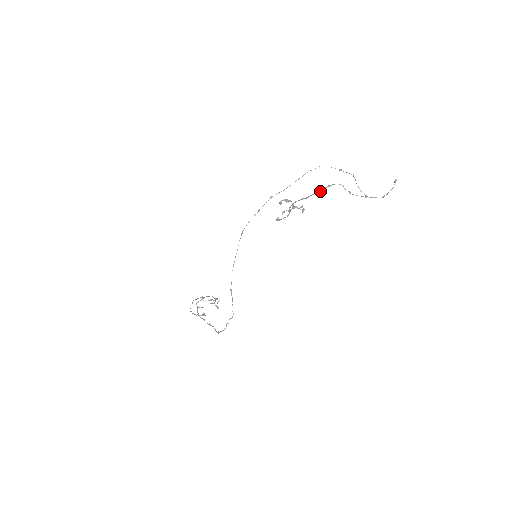
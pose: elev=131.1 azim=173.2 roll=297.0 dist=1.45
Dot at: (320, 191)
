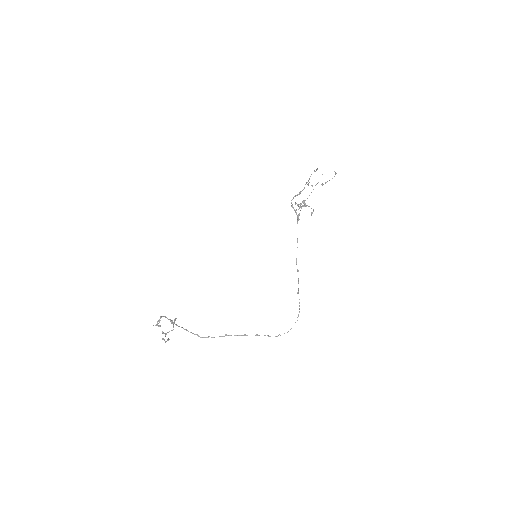
Dot at: (304, 188)
